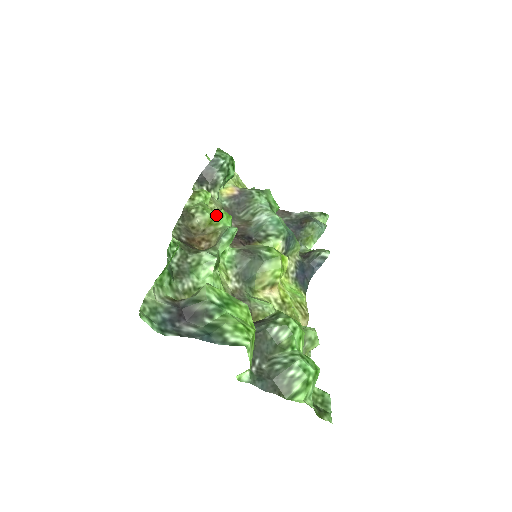
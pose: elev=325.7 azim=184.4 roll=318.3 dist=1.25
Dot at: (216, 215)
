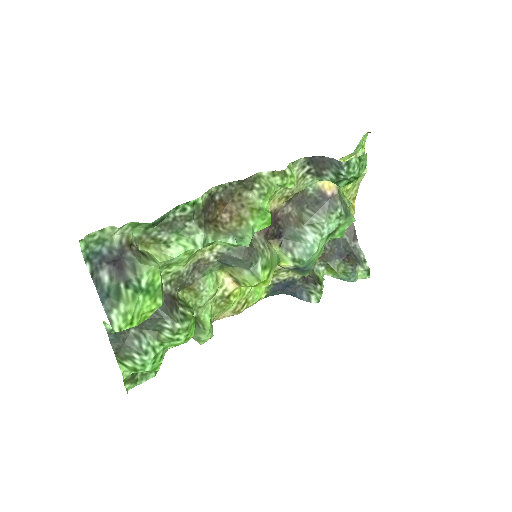
Dot at: (263, 211)
